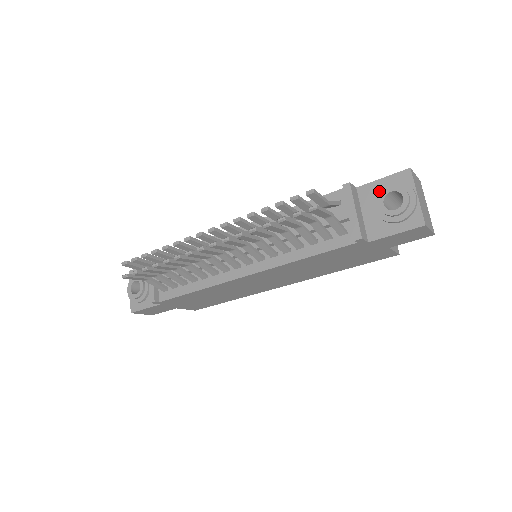
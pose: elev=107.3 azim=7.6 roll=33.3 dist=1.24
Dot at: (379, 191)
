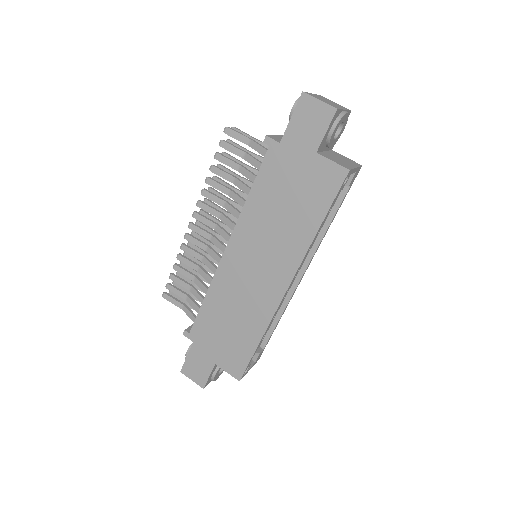
Dot at: occluded
